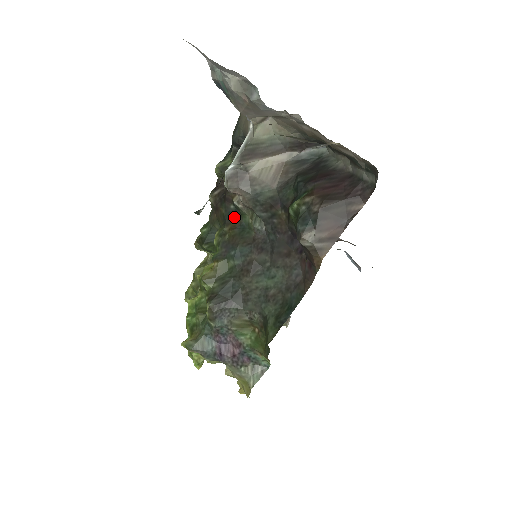
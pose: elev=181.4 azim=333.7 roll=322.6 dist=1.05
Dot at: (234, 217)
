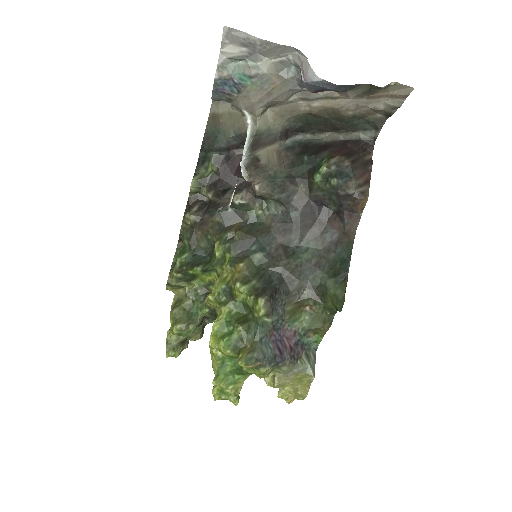
Dot at: (235, 219)
